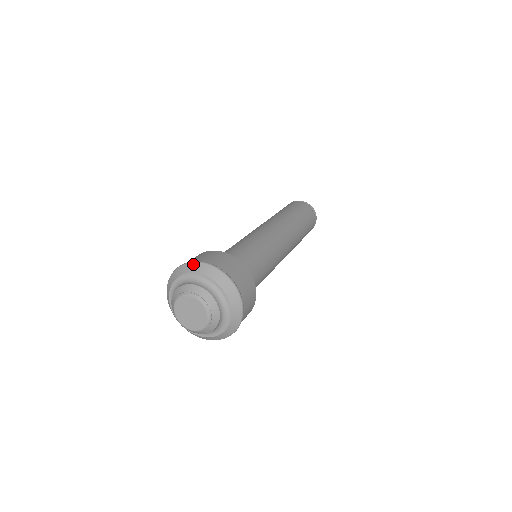
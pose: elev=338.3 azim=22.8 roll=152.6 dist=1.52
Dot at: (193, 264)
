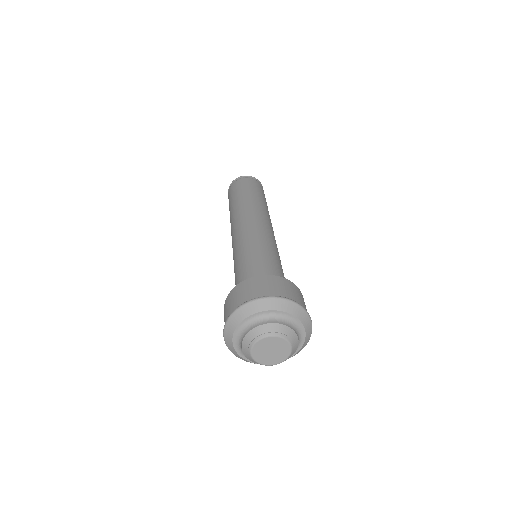
Dot at: (275, 300)
